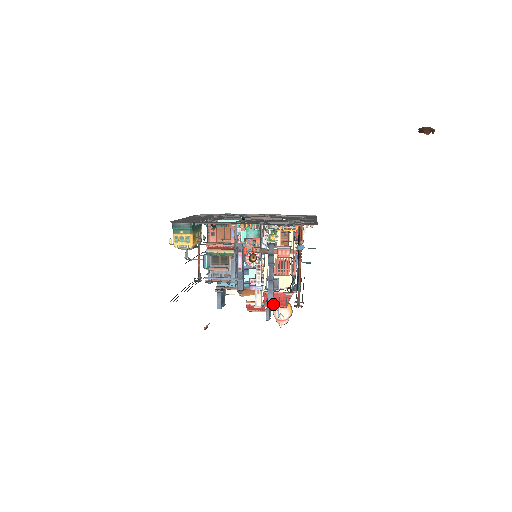
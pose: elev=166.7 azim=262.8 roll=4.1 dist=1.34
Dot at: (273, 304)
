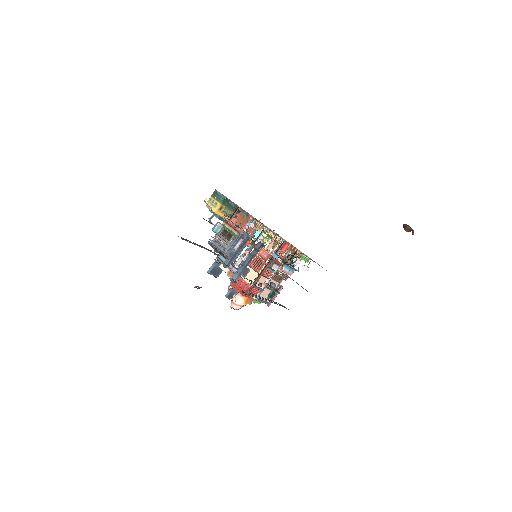
Dot at: (236, 287)
